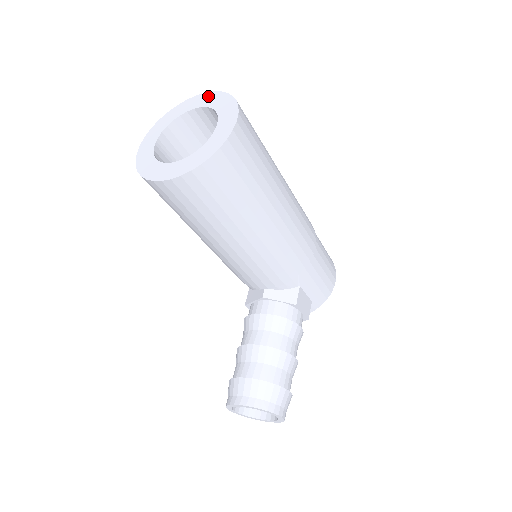
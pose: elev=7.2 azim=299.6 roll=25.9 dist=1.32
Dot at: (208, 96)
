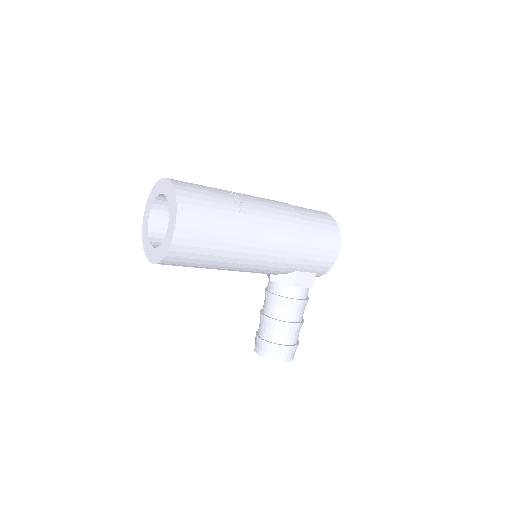
Dot at: (167, 184)
